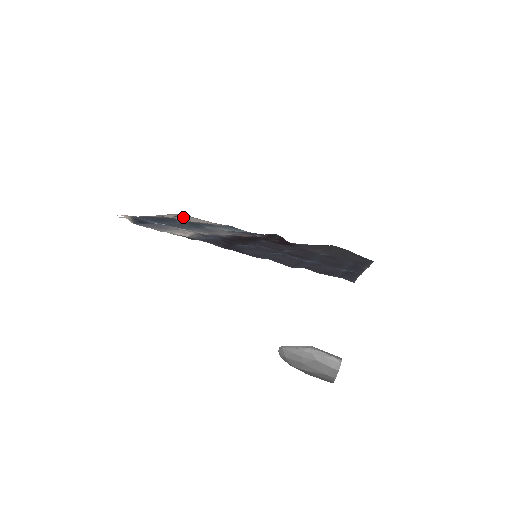
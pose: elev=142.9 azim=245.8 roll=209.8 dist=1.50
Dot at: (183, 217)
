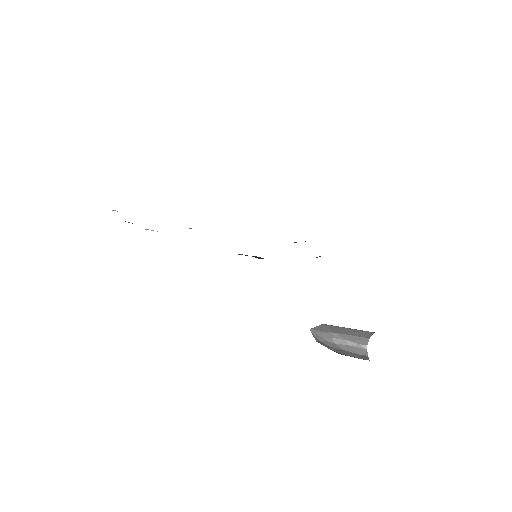
Dot at: occluded
